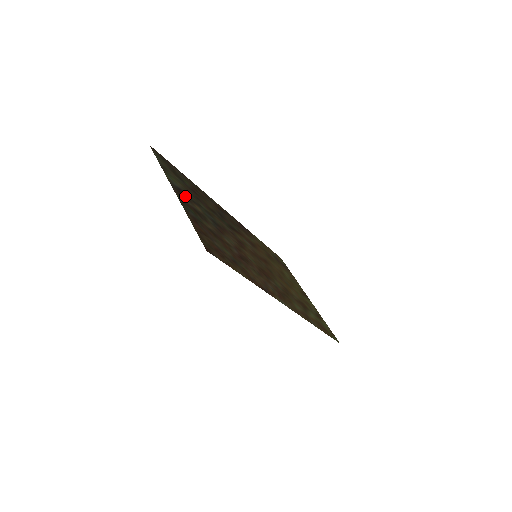
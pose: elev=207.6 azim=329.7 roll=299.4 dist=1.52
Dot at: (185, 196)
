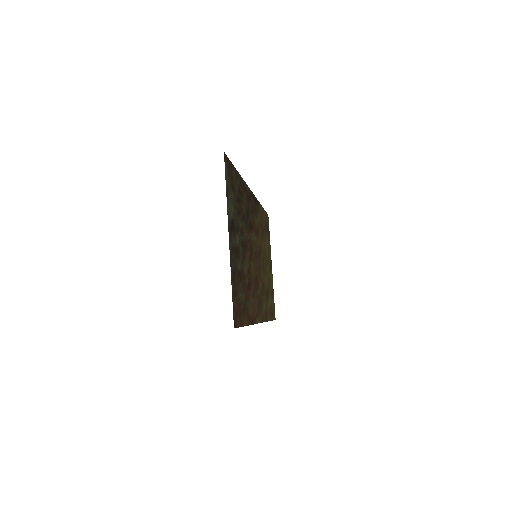
Dot at: (233, 230)
